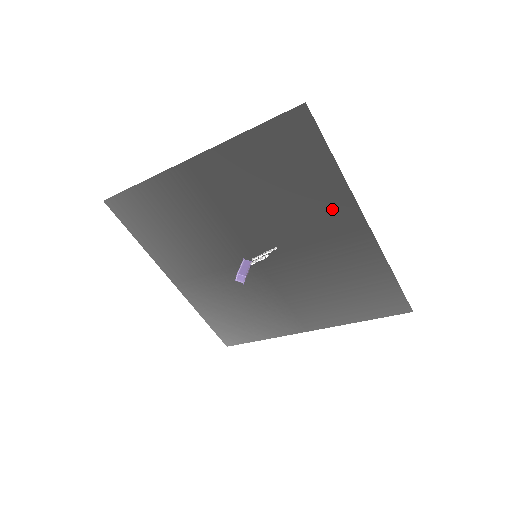
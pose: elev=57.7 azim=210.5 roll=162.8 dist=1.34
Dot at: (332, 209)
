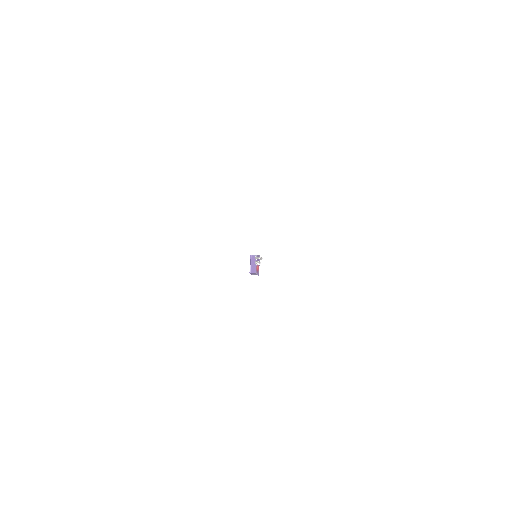
Dot at: occluded
